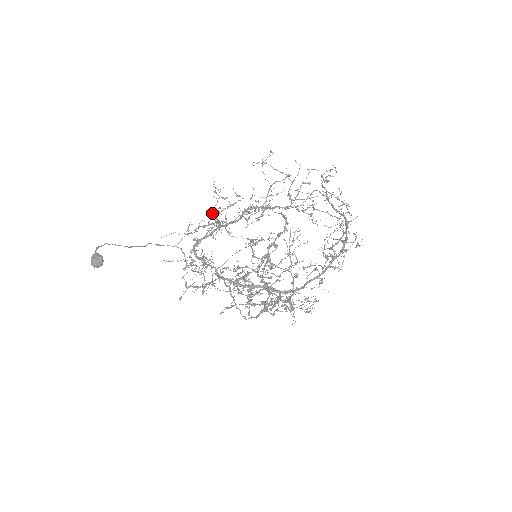
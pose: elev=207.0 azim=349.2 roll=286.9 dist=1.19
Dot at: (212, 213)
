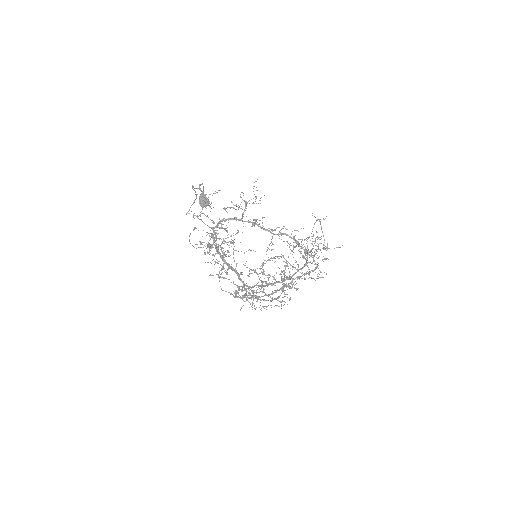
Dot at: (245, 201)
